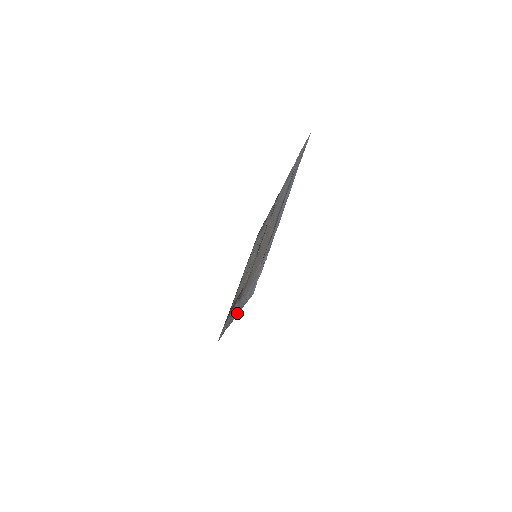
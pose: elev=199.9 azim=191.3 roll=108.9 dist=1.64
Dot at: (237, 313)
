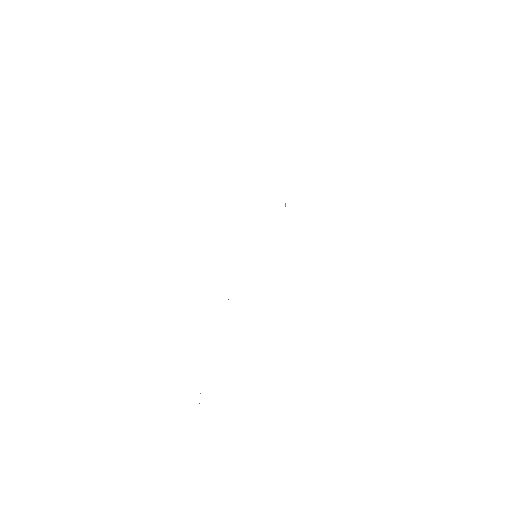
Dot at: occluded
